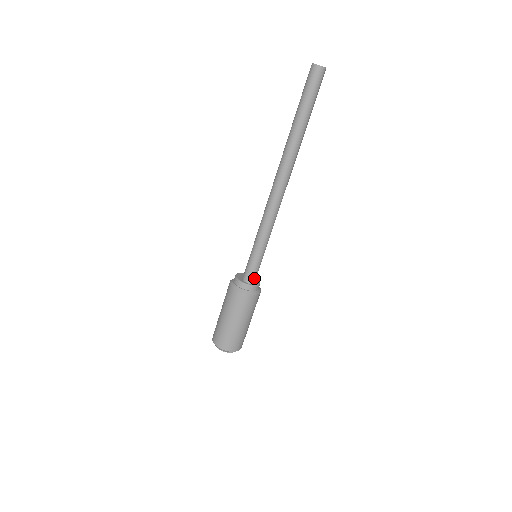
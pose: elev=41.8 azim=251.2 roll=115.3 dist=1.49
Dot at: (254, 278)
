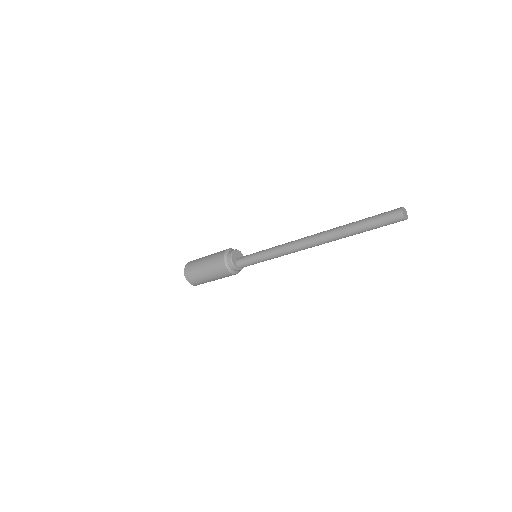
Dot at: (246, 266)
